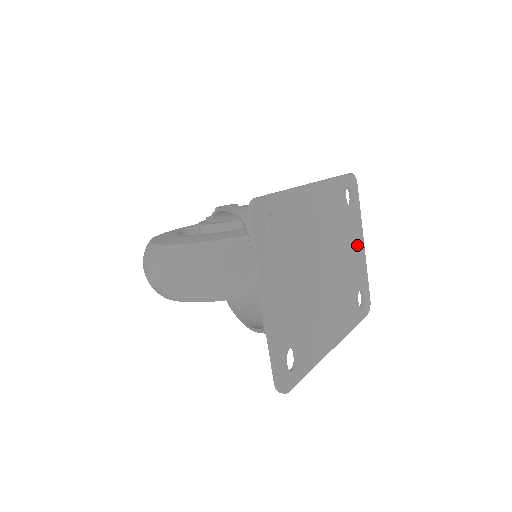
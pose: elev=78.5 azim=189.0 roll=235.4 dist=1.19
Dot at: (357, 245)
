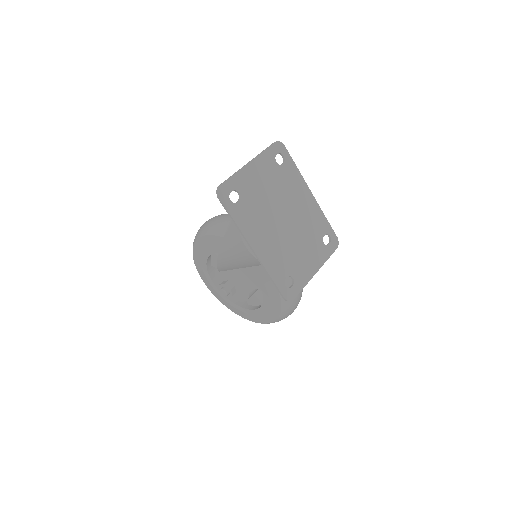
Dot at: (312, 262)
